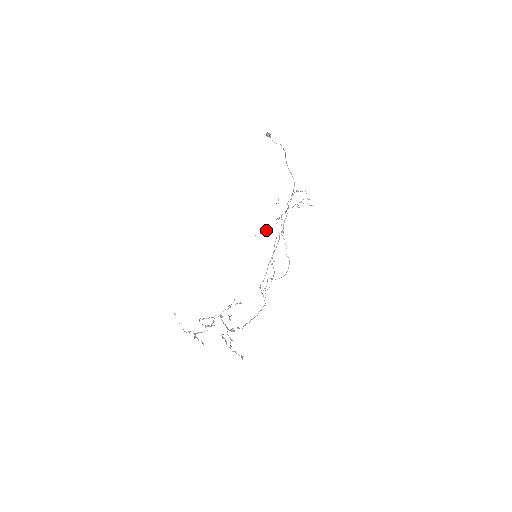
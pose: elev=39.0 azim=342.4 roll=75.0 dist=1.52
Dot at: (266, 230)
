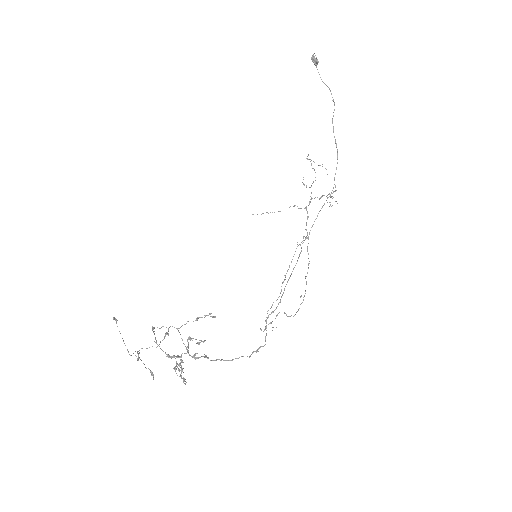
Dot at: (270, 212)
